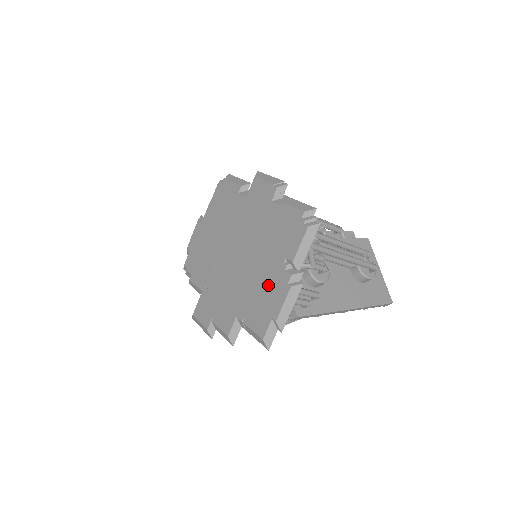
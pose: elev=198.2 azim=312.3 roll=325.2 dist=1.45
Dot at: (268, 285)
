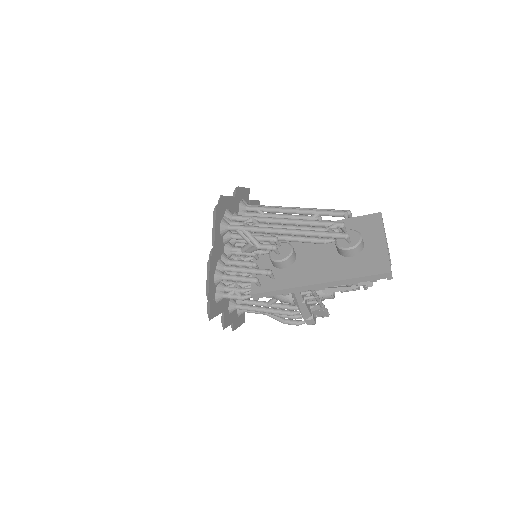
Dot at: occluded
